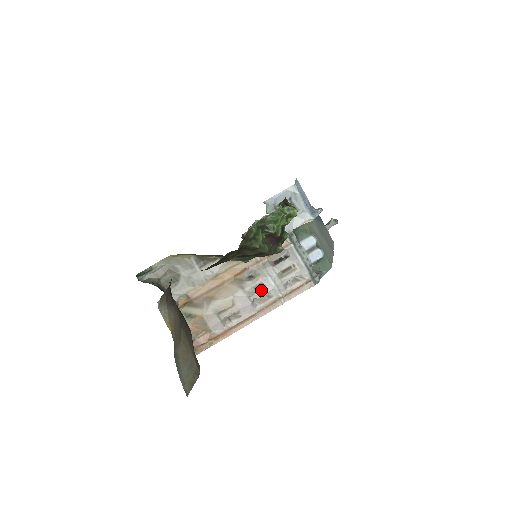
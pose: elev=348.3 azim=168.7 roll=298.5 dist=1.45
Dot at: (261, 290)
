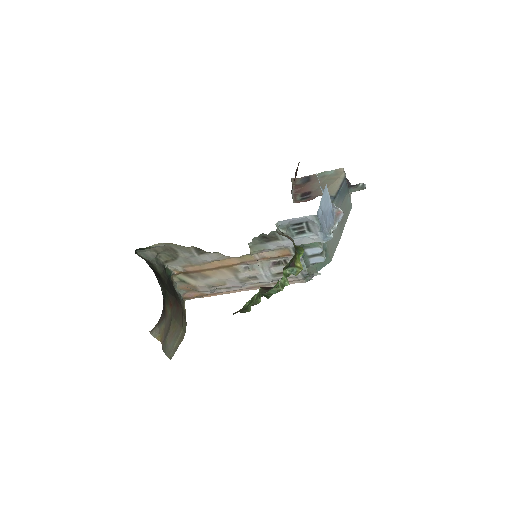
Dot at: (253, 280)
